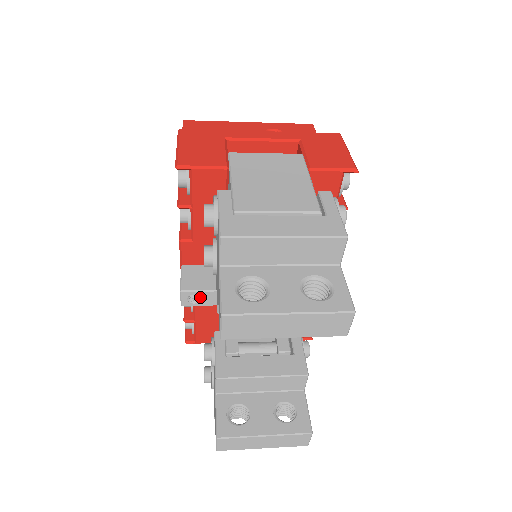
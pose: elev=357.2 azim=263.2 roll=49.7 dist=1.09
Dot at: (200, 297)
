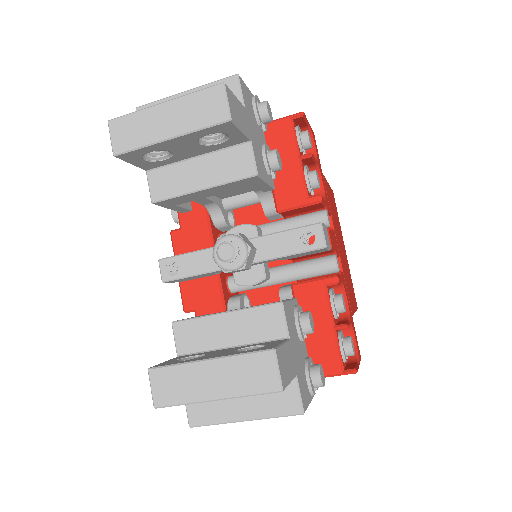
Dot at: occluded
